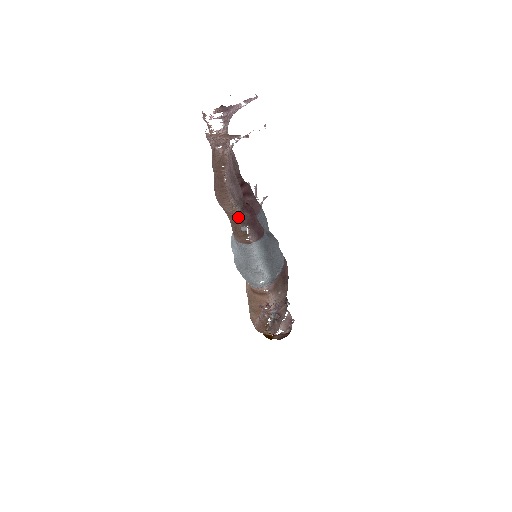
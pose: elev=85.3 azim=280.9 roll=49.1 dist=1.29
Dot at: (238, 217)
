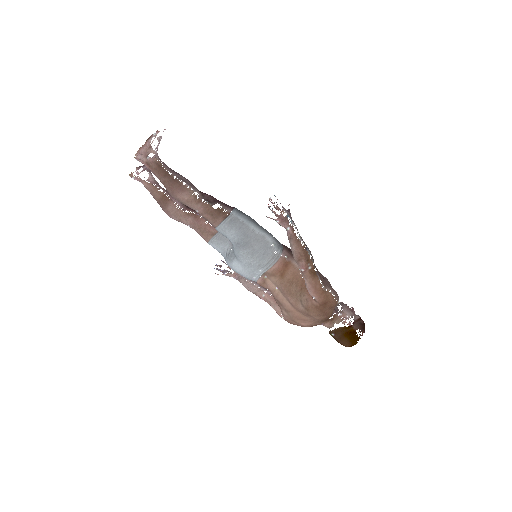
Dot at: (213, 231)
